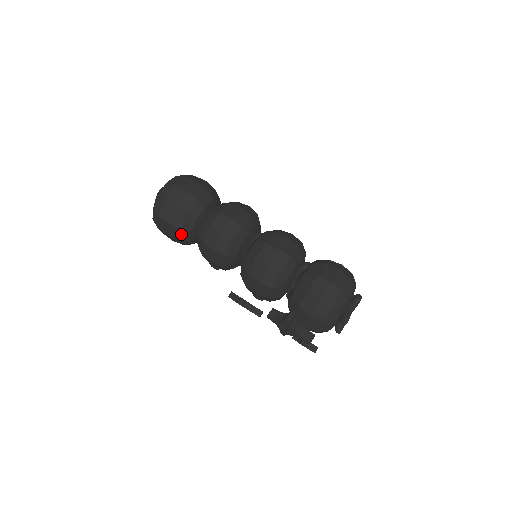
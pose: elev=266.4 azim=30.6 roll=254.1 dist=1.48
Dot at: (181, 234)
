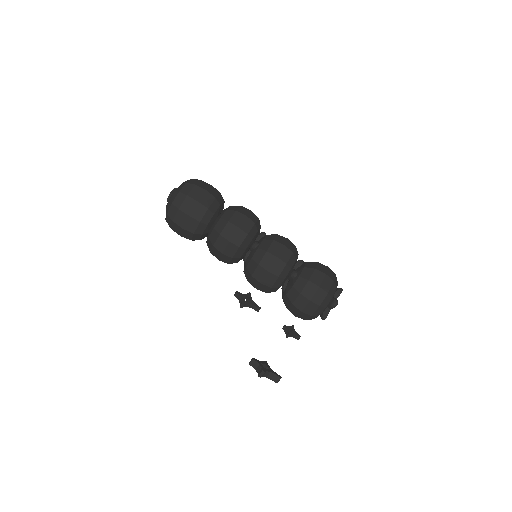
Dot at: (192, 240)
